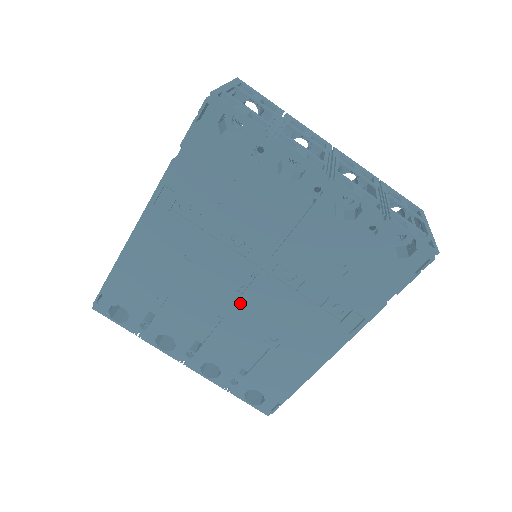
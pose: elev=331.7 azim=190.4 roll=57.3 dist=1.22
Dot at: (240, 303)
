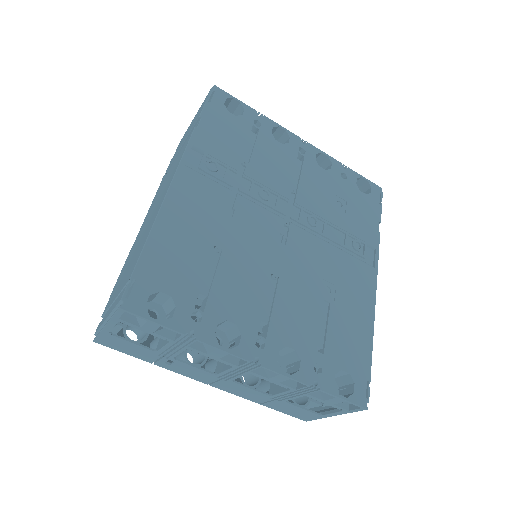
Dot at: (287, 255)
